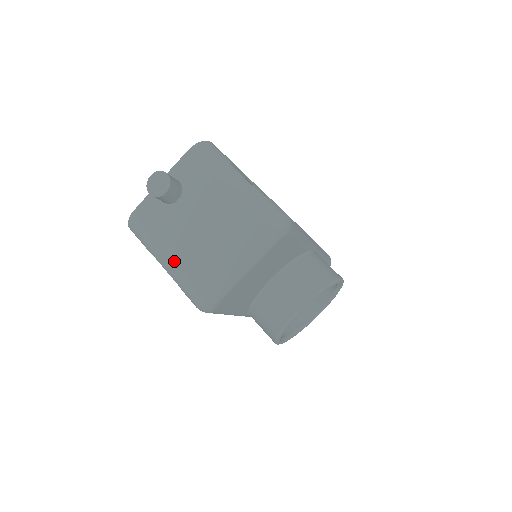
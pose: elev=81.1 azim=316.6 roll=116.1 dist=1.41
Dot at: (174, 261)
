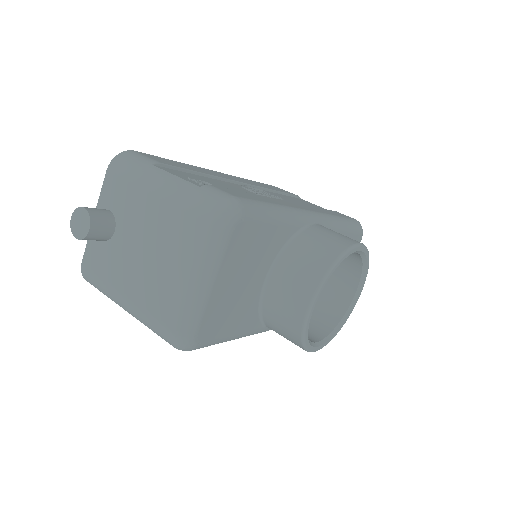
Dot at: (133, 304)
